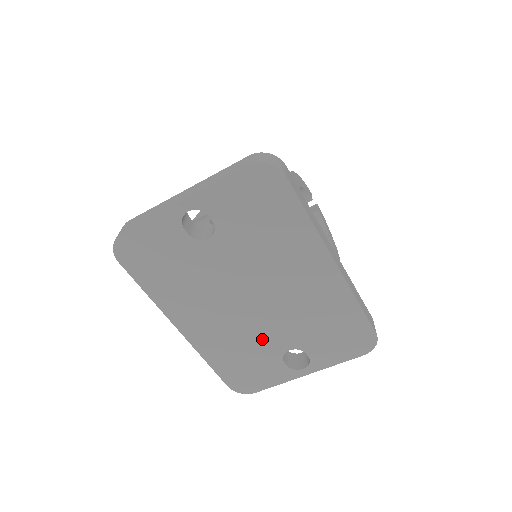
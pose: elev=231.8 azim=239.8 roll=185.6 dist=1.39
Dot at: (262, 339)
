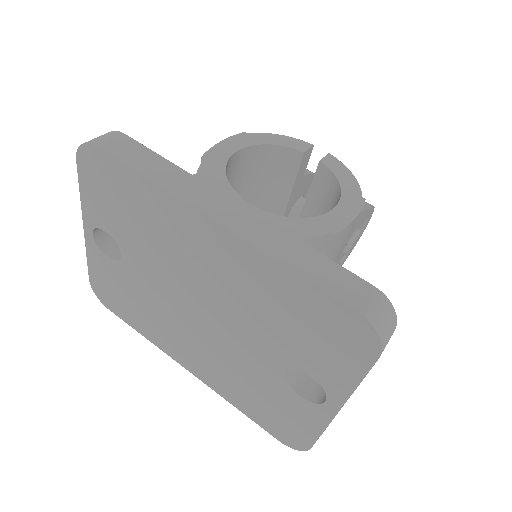
Dot at: (250, 363)
